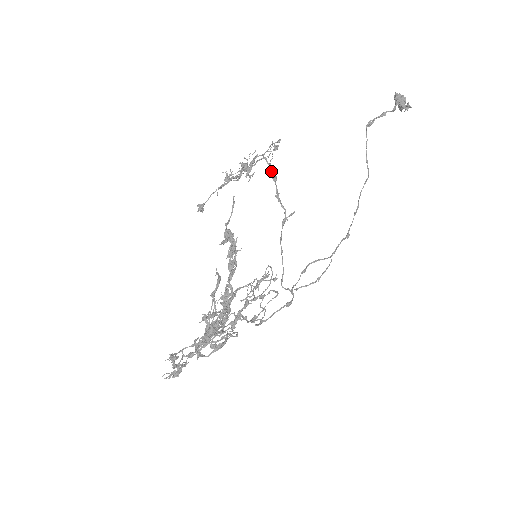
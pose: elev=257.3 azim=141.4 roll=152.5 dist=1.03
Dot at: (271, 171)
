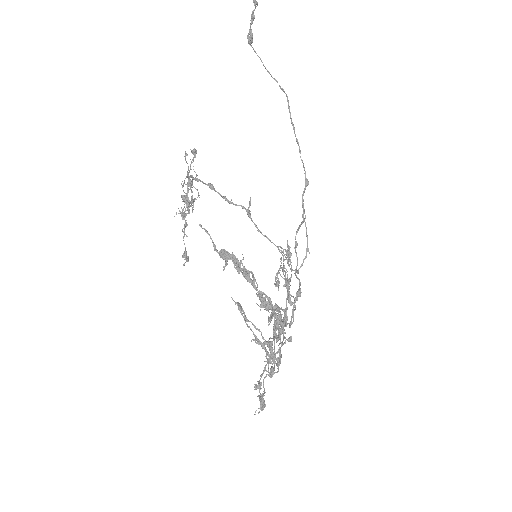
Dot at: (204, 183)
